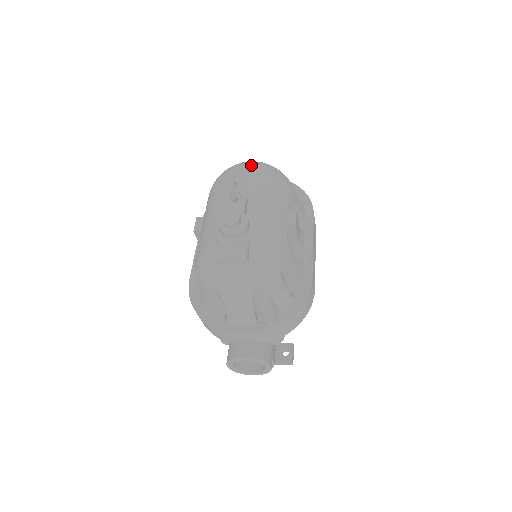
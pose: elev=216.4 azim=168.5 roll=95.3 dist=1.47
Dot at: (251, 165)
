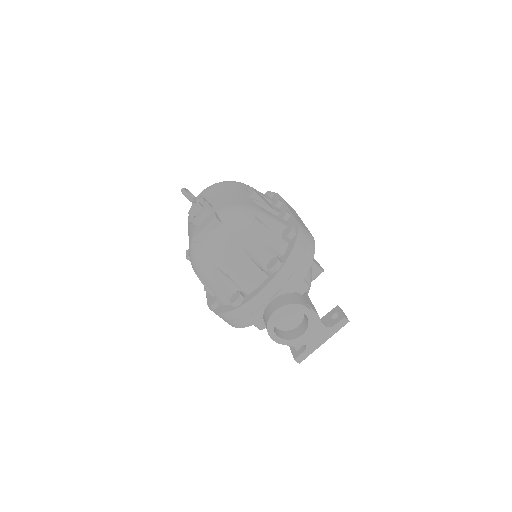
Dot at: occluded
